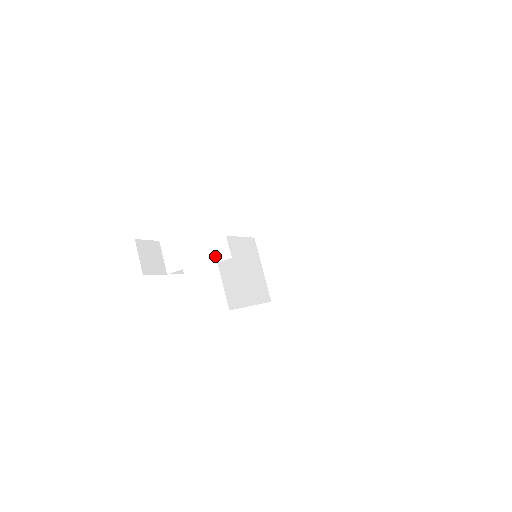
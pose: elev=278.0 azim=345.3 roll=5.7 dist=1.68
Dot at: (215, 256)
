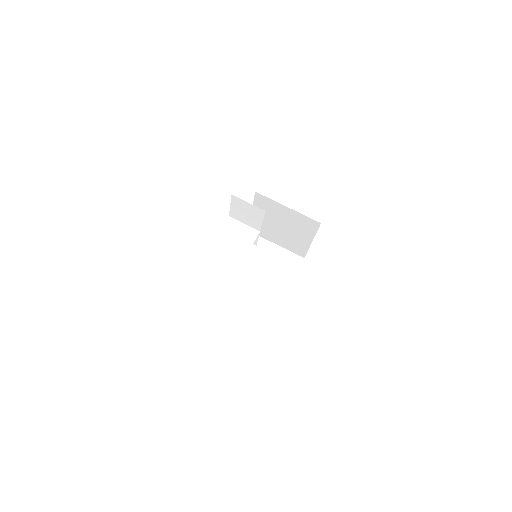
Dot at: (258, 232)
